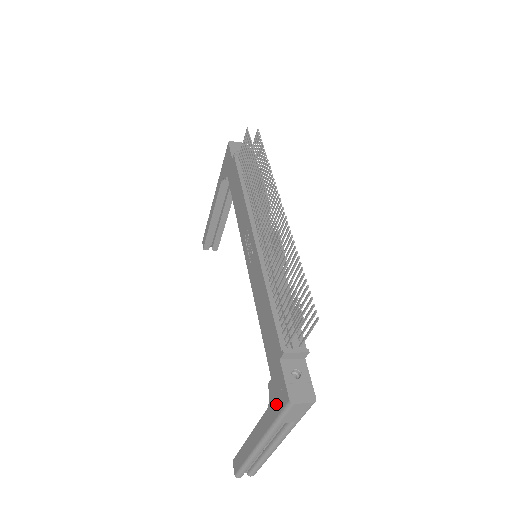
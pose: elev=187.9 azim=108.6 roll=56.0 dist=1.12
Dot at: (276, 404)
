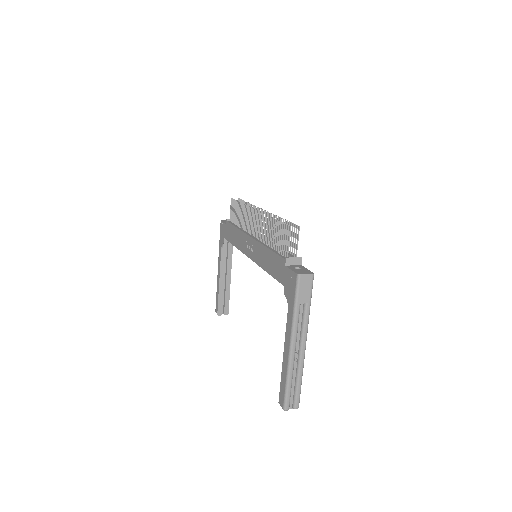
Dot at: (291, 293)
